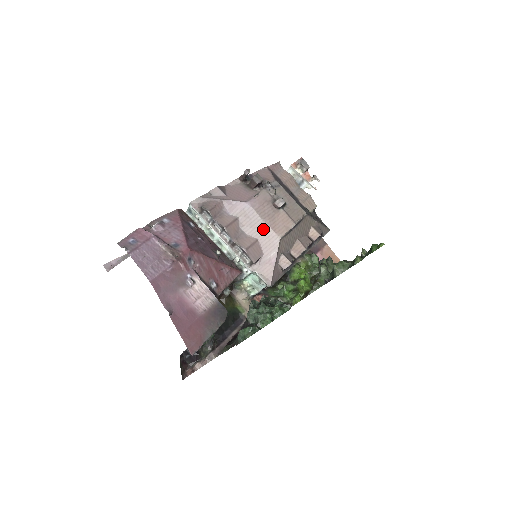
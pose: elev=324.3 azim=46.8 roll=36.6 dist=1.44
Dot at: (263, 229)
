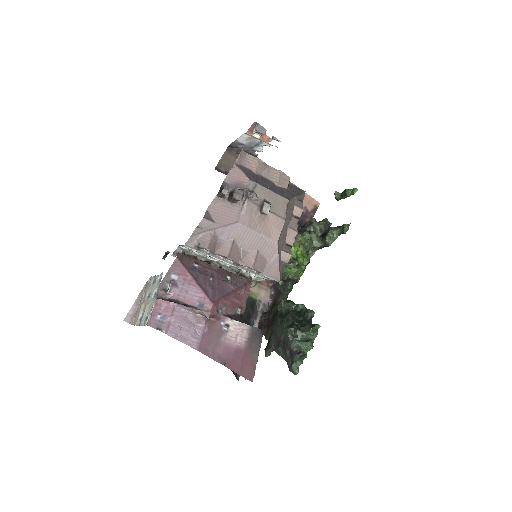
Dot at: (260, 240)
